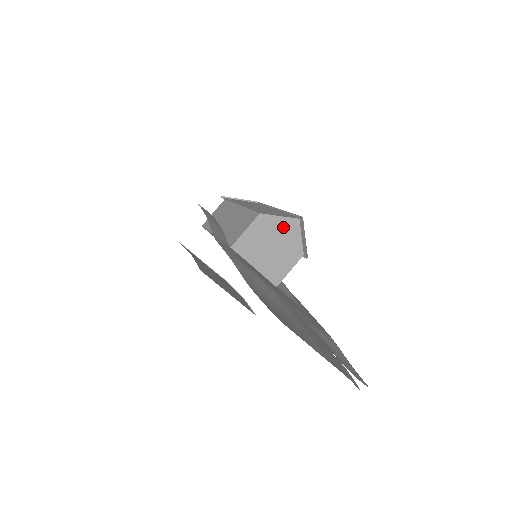
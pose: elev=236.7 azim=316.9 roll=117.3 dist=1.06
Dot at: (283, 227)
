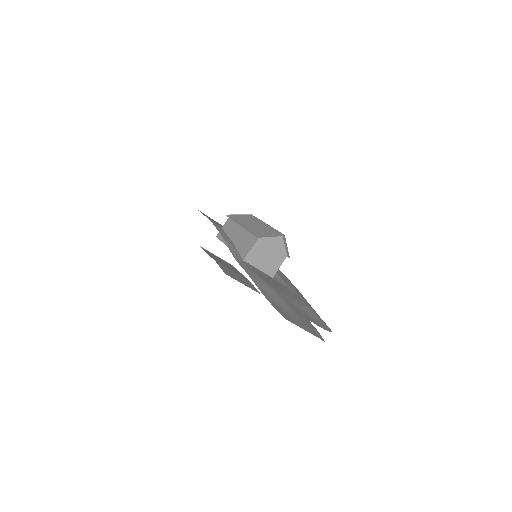
Dot at: (273, 243)
